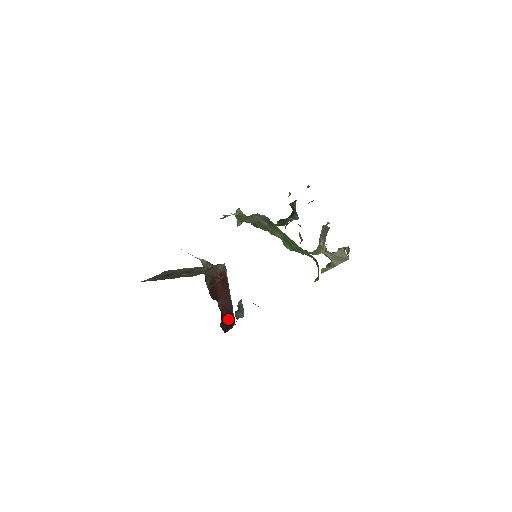
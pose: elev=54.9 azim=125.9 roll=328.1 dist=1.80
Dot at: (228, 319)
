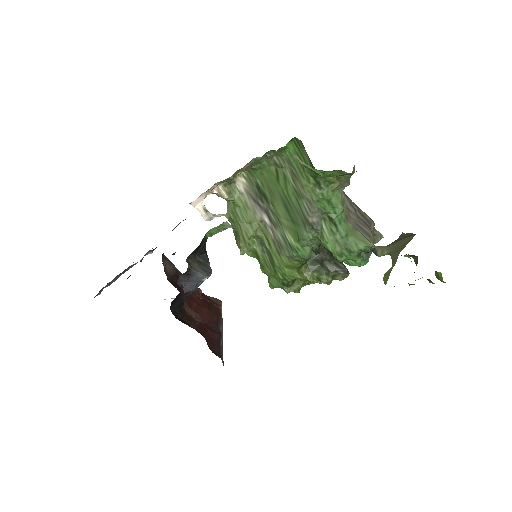
Dot at: occluded
